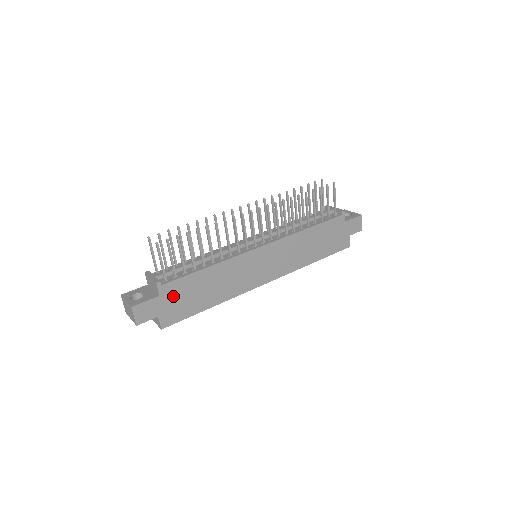
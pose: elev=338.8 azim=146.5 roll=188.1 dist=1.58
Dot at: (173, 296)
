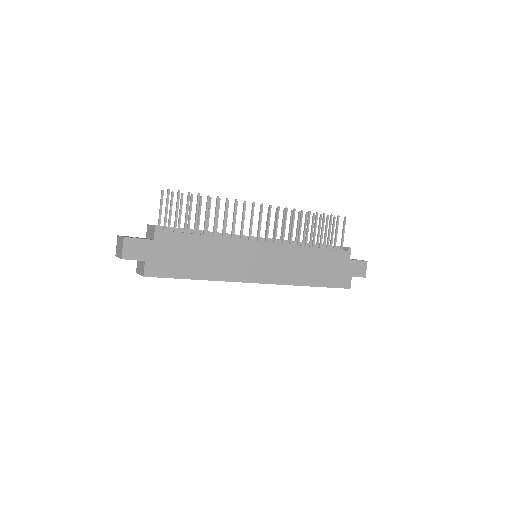
Dot at: (166, 247)
